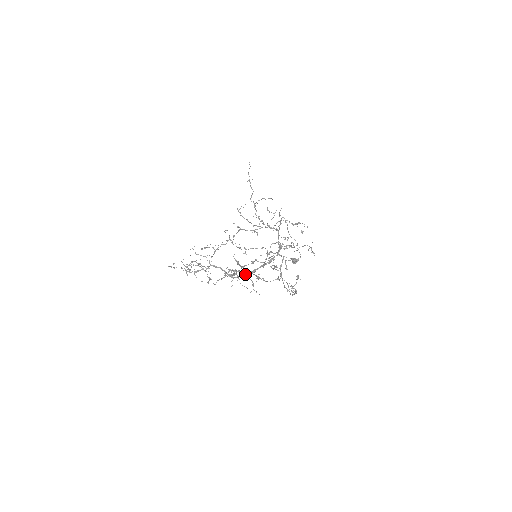
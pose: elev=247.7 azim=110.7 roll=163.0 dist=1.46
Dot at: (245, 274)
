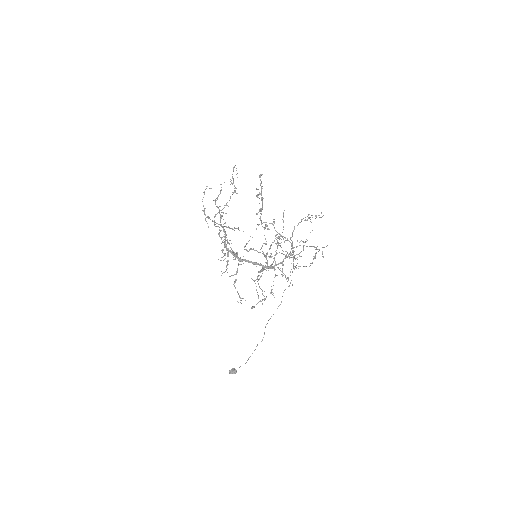
Dot at: occluded
